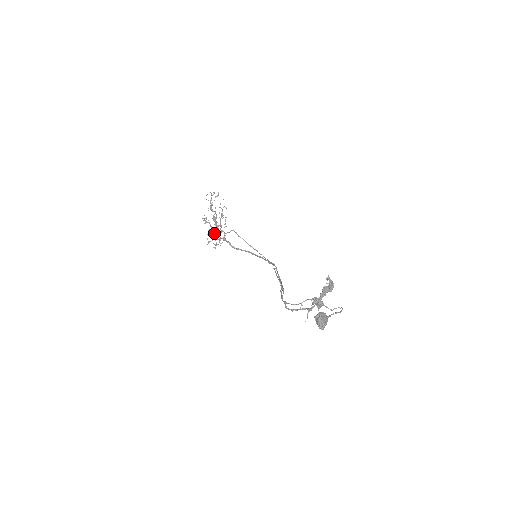
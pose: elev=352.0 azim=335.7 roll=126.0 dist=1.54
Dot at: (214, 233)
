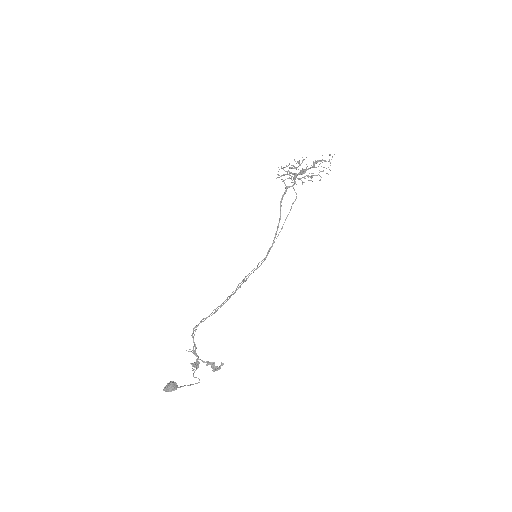
Dot at: occluded
